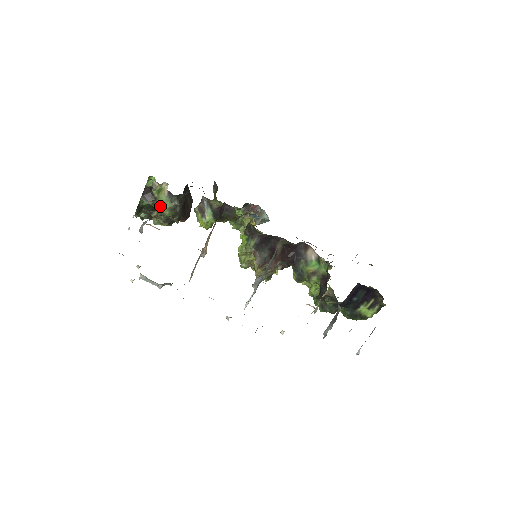
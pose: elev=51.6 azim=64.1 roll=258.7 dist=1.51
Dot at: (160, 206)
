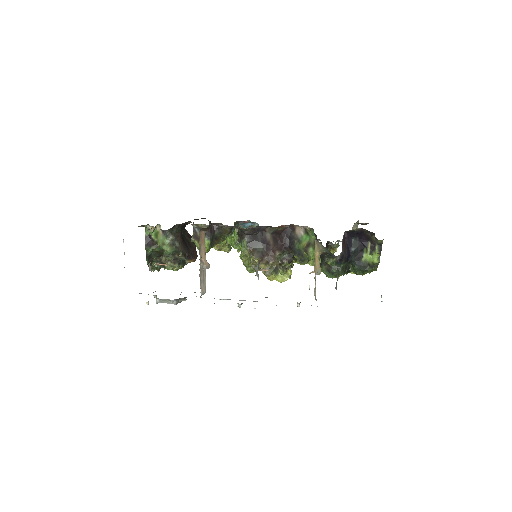
Dot at: (161, 246)
